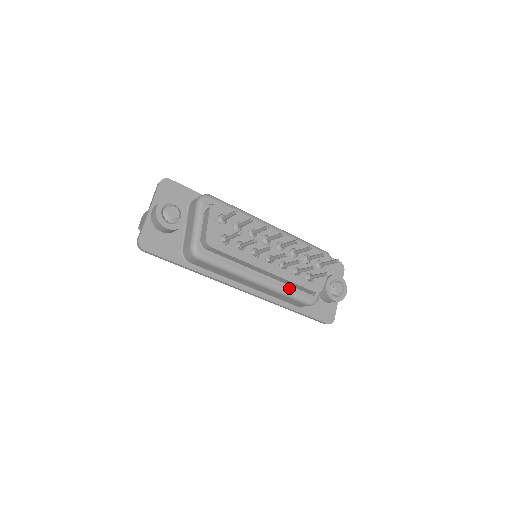
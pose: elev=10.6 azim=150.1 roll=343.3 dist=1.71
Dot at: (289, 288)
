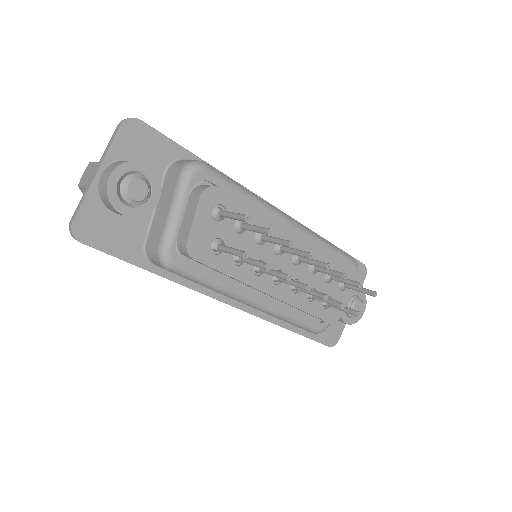
Dot at: (295, 313)
